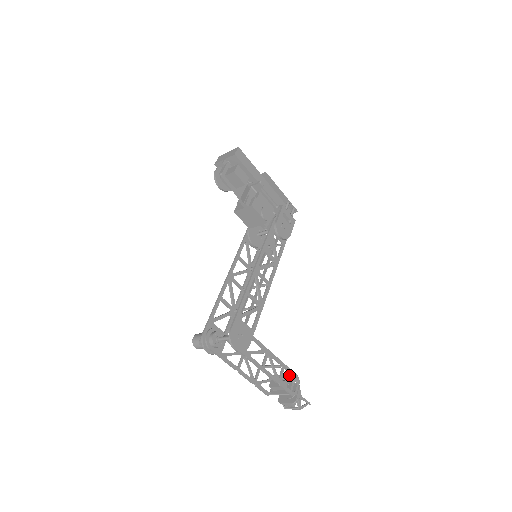
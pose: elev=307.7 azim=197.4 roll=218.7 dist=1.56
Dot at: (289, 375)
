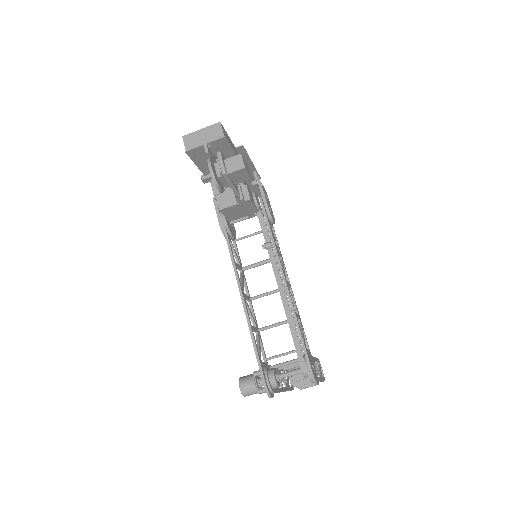
Dot at: occluded
